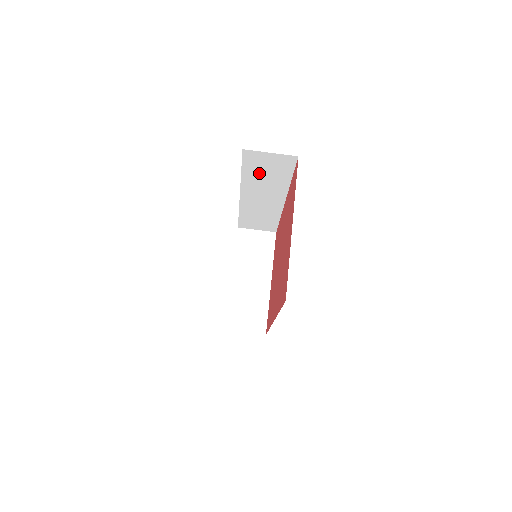
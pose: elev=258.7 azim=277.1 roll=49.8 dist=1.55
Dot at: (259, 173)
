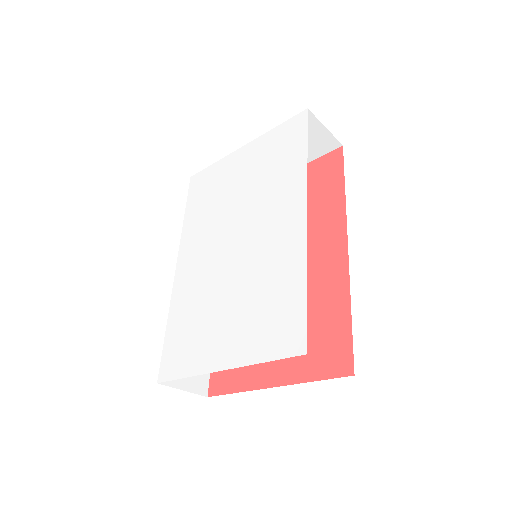
Dot at: occluded
